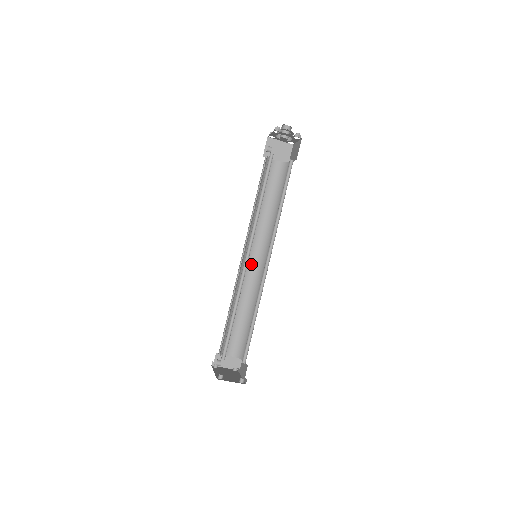
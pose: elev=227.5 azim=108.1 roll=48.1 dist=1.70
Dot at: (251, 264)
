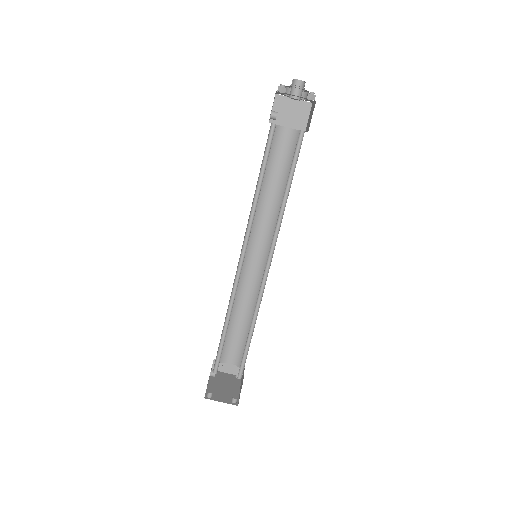
Dot at: (253, 262)
